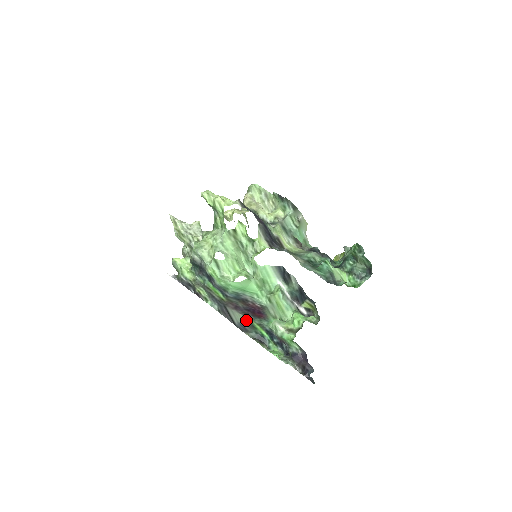
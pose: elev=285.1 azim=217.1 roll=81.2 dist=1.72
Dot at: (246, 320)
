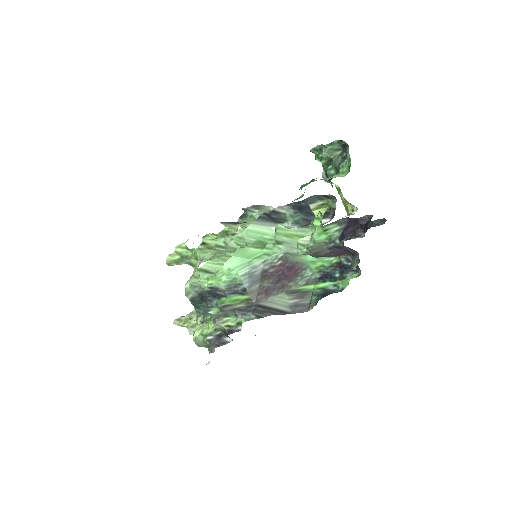
Dot at: (291, 295)
